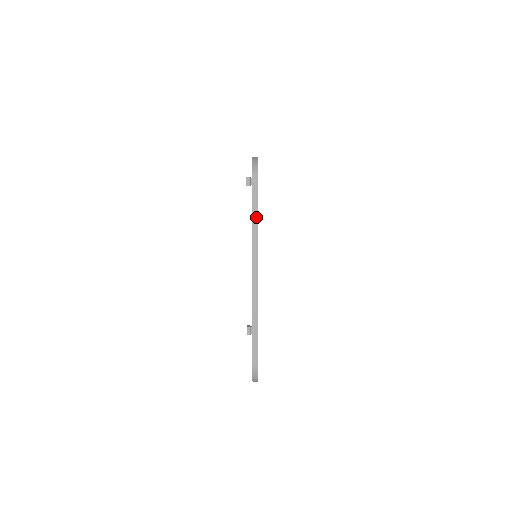
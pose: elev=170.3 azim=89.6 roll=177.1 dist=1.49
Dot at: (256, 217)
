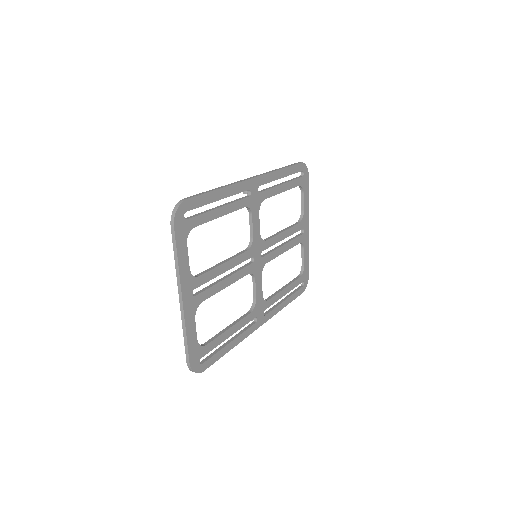
Dot at: (176, 254)
